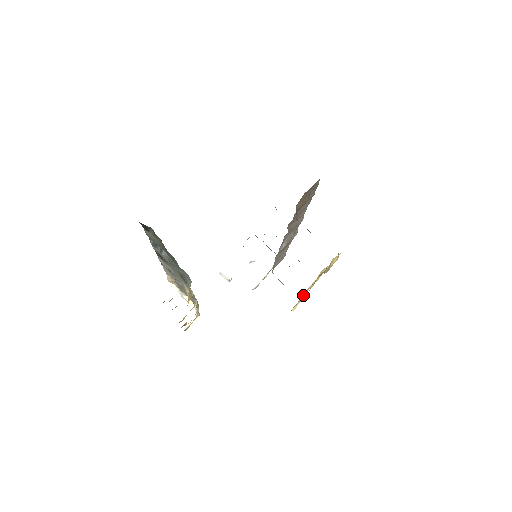
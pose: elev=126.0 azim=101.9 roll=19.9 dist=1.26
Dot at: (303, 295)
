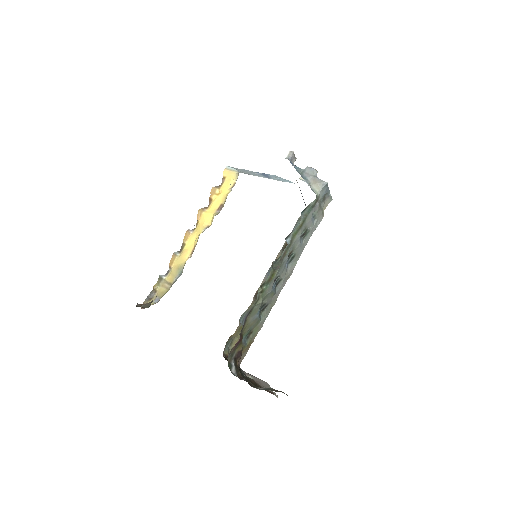
Dot at: occluded
